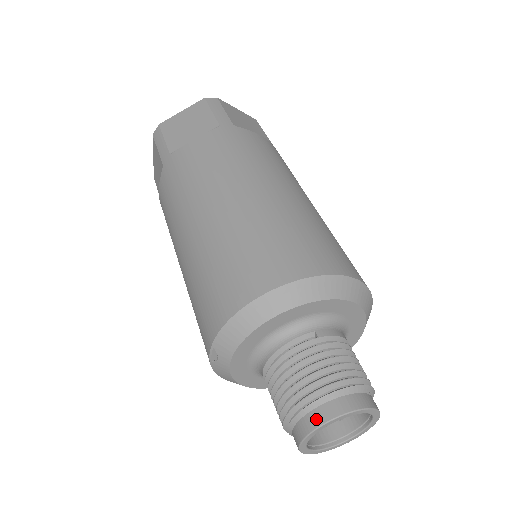
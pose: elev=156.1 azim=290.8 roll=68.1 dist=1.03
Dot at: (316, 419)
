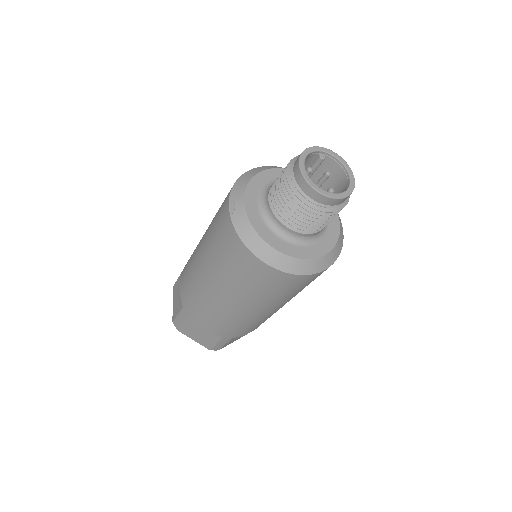
Dot at: occluded
